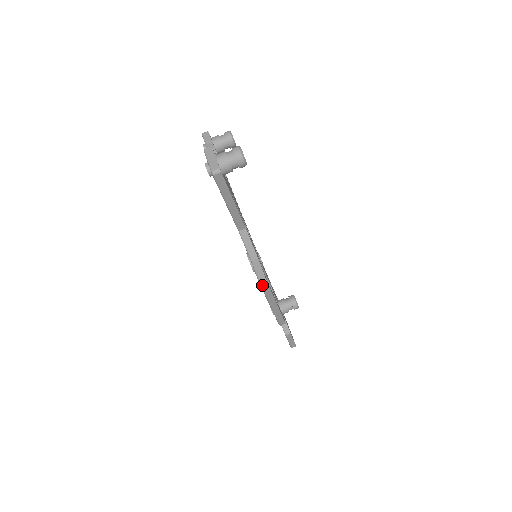
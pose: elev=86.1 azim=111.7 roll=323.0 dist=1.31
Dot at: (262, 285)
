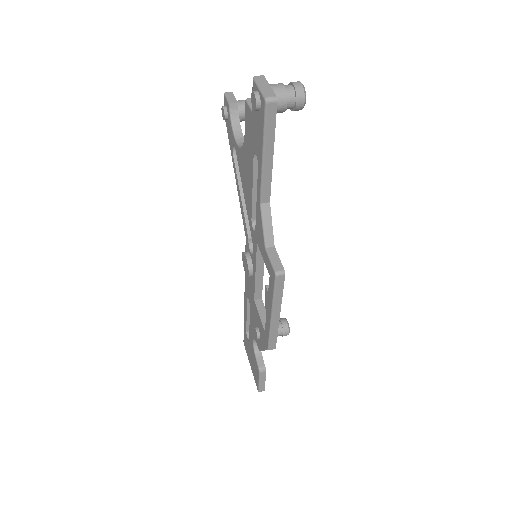
Dot at: (277, 279)
